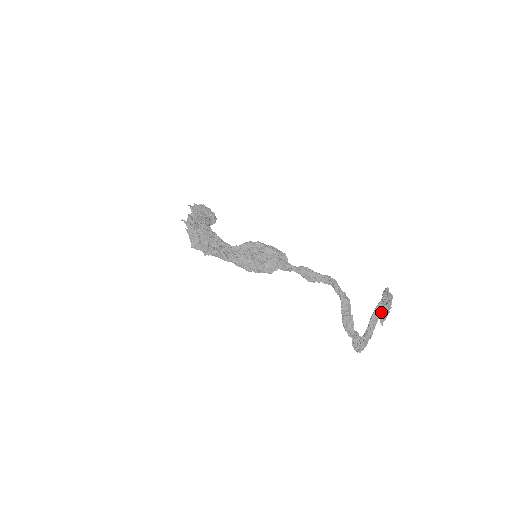
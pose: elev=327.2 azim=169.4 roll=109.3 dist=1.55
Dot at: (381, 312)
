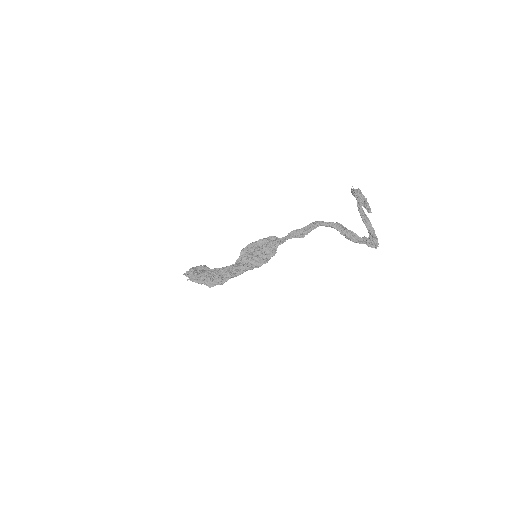
Dot at: (363, 205)
